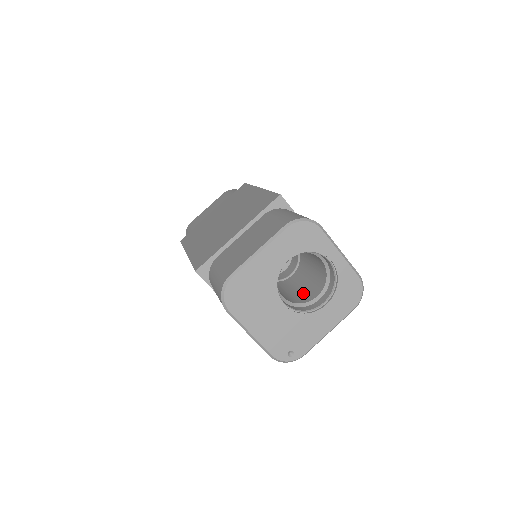
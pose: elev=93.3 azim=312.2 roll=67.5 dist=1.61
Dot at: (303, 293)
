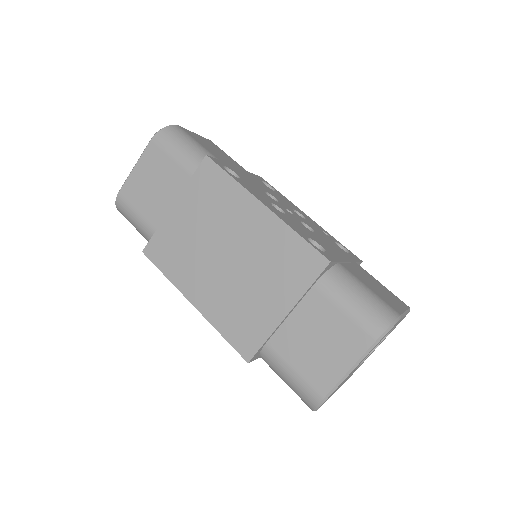
Dot at: occluded
